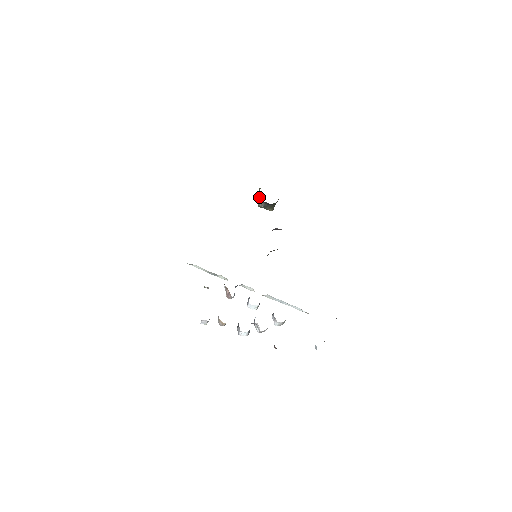
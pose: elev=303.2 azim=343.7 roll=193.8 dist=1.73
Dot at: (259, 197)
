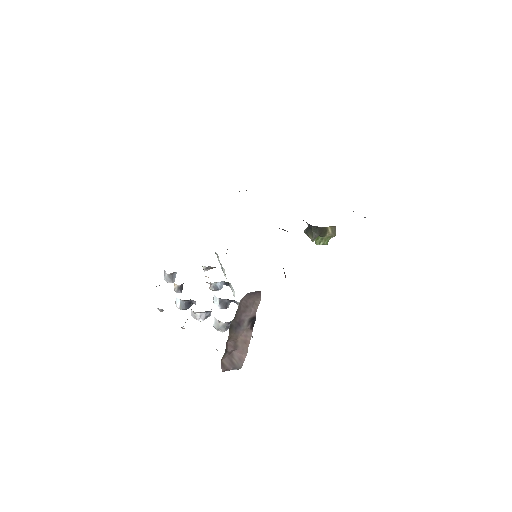
Dot at: occluded
